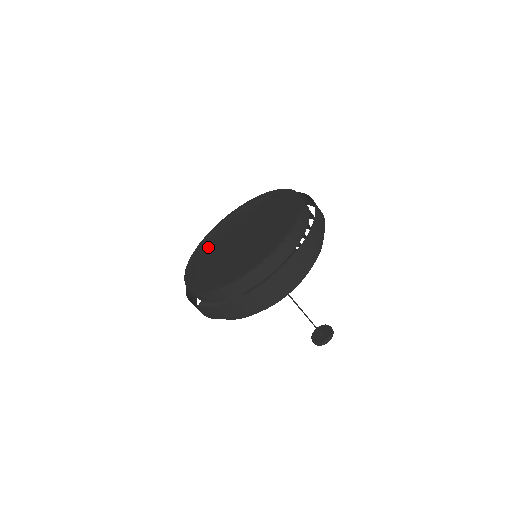
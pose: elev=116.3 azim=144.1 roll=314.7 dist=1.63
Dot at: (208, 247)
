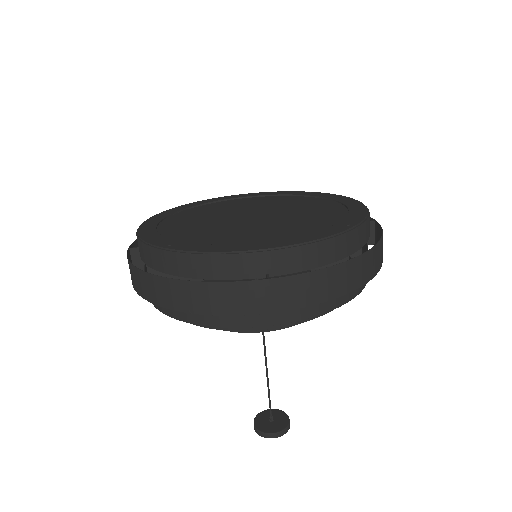
Dot at: (225, 203)
